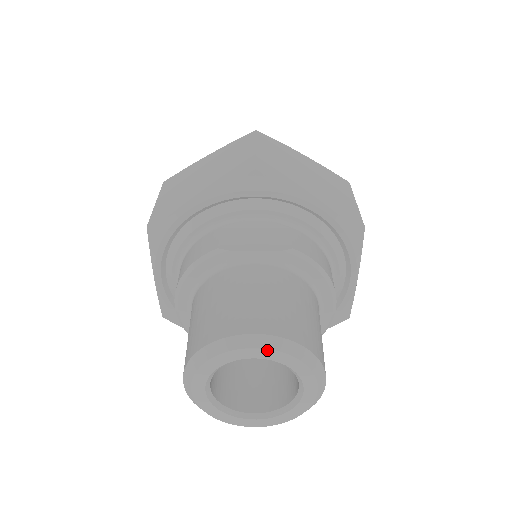
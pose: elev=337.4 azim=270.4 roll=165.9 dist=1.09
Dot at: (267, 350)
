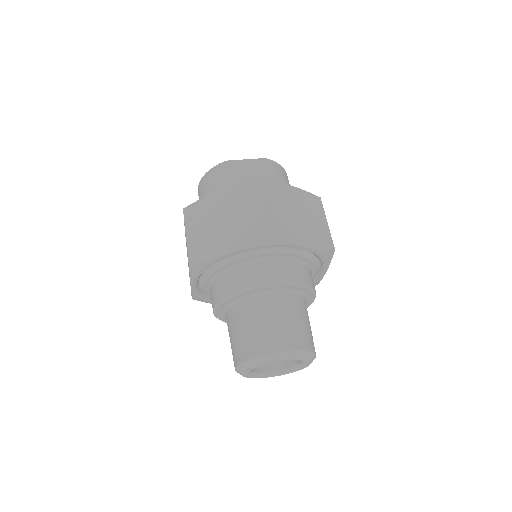
Dot at: (289, 358)
